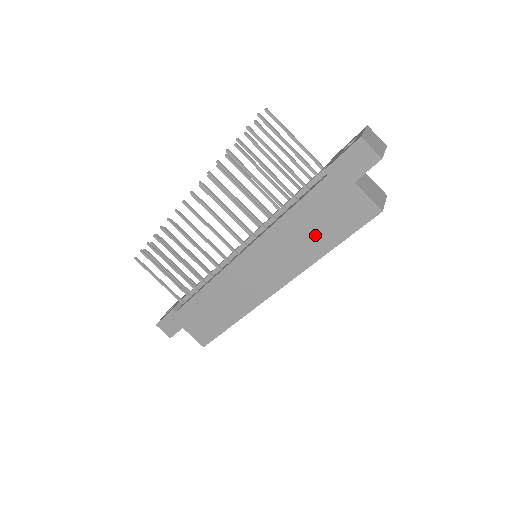
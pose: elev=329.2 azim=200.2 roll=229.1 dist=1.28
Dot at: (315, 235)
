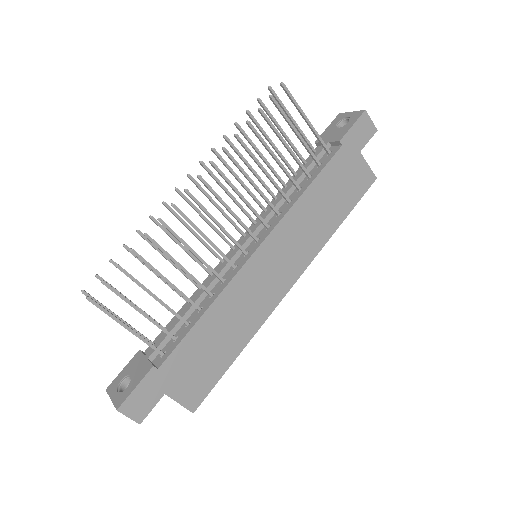
Dot at: (330, 210)
